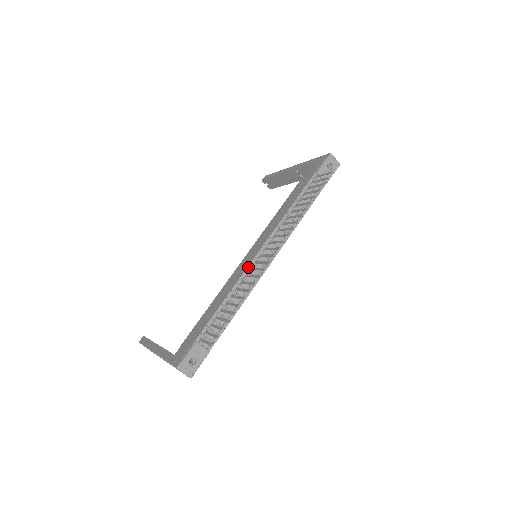
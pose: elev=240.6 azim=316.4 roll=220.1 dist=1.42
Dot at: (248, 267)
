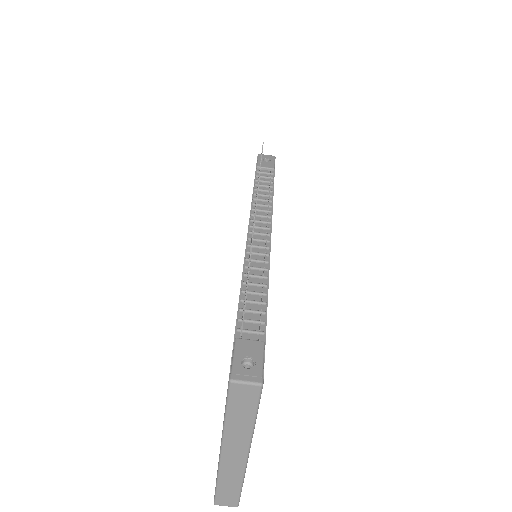
Dot at: (246, 250)
